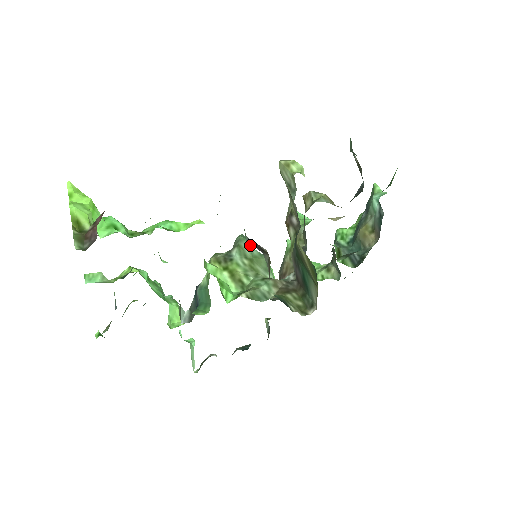
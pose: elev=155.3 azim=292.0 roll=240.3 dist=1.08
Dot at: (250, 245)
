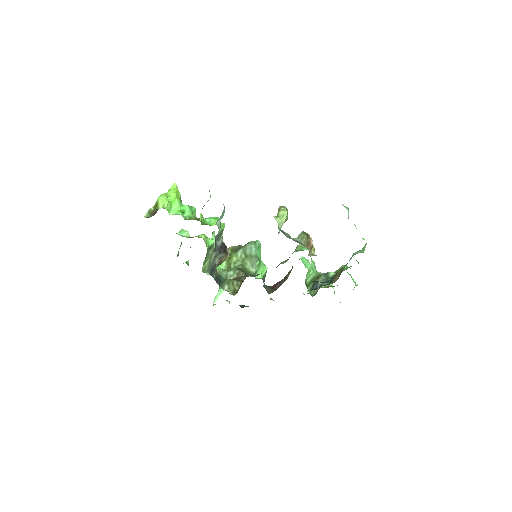
Dot at: (253, 248)
